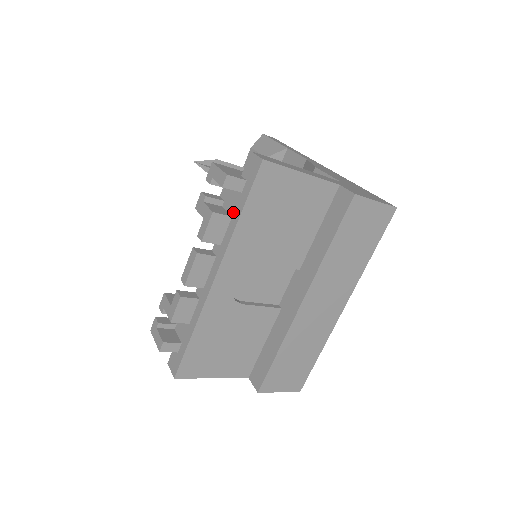
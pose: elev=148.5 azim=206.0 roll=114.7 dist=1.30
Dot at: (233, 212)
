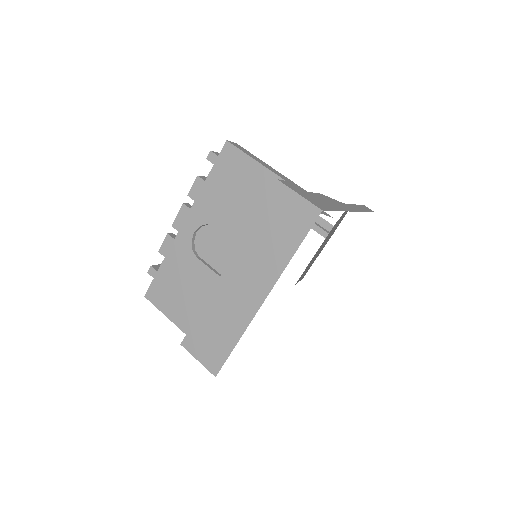
Dot at: occluded
